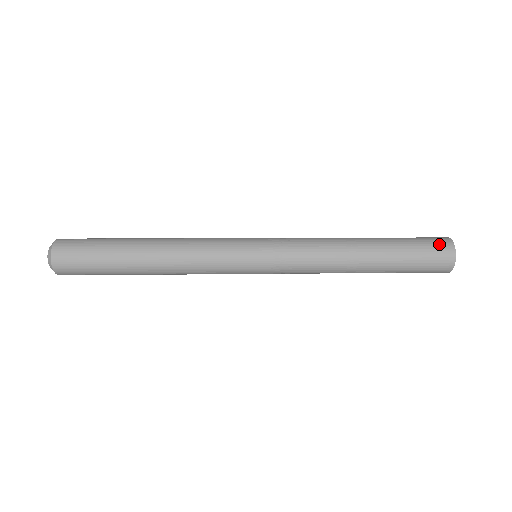
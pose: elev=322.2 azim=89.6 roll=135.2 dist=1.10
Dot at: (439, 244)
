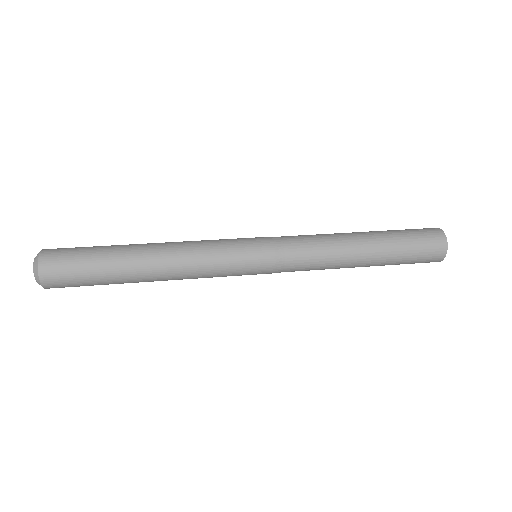
Dot at: (433, 238)
